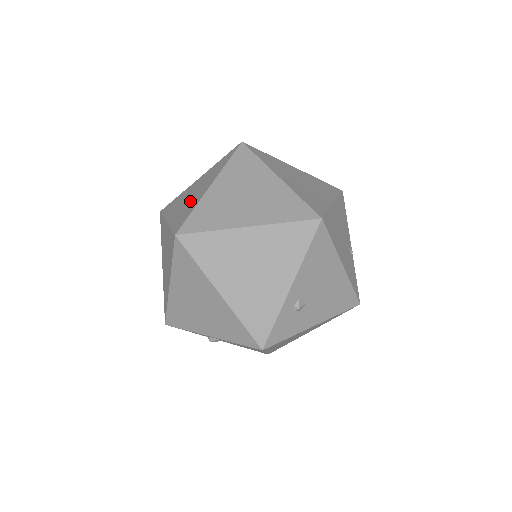
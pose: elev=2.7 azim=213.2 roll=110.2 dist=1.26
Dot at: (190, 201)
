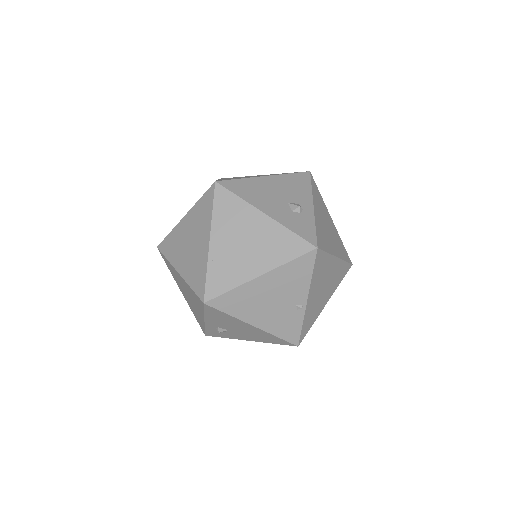
Dot at: occluded
